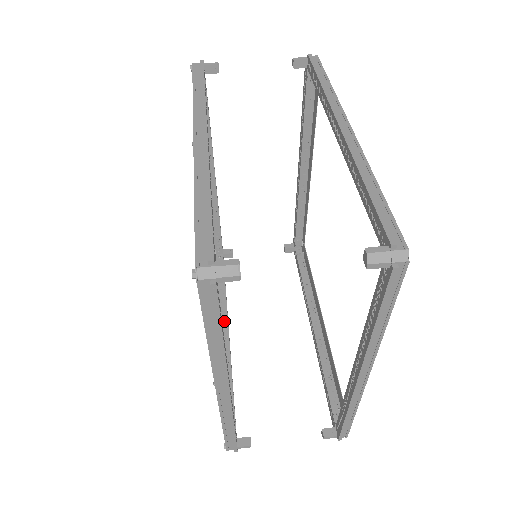
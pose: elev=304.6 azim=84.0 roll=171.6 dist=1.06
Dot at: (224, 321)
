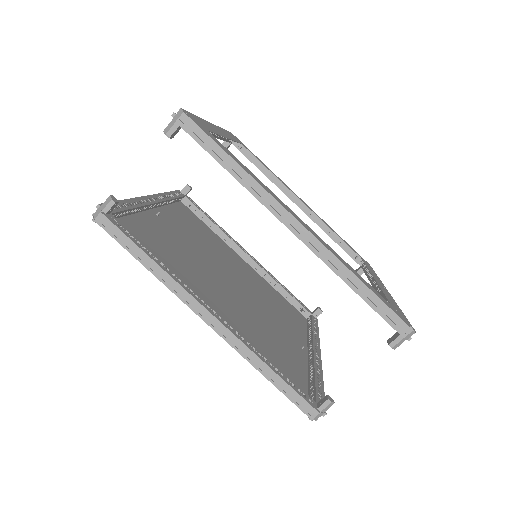
Dot at: occluded
